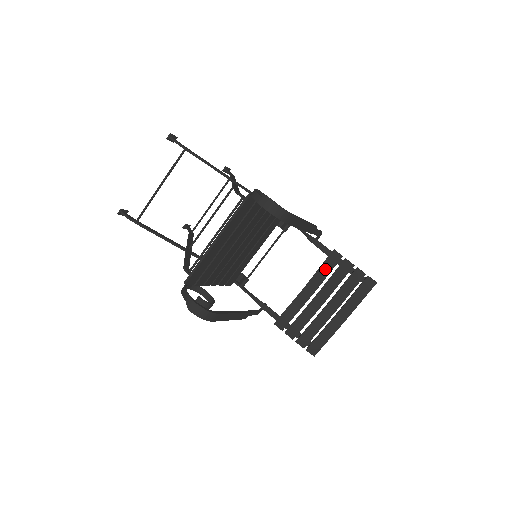
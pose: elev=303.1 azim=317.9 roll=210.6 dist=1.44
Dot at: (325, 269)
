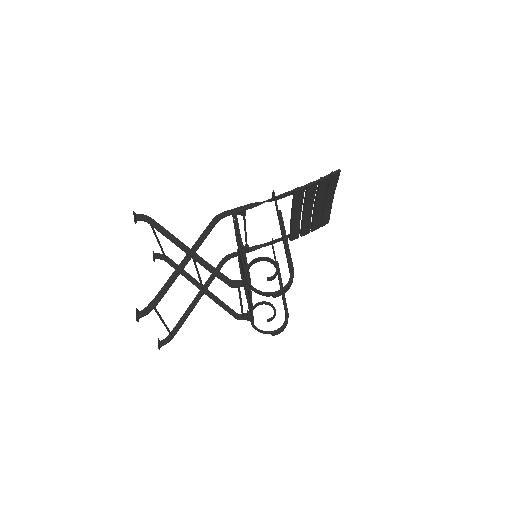
Dot at: (298, 201)
